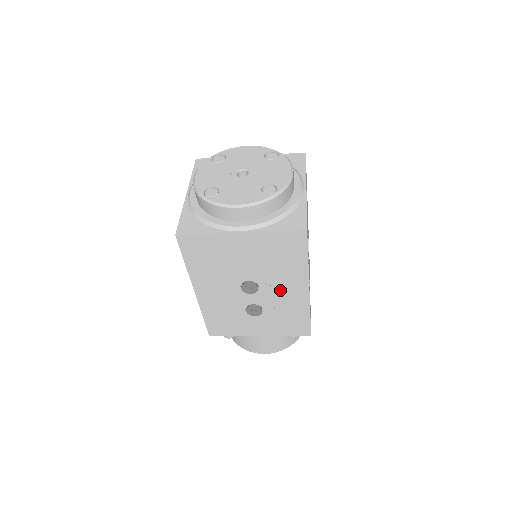
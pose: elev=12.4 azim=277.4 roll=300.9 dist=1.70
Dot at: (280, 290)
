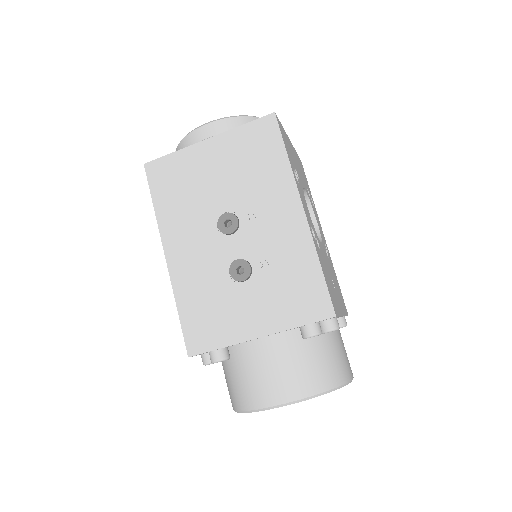
Dot at: (267, 221)
